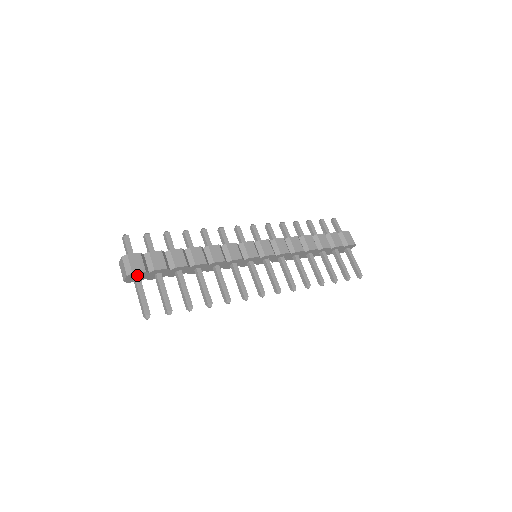
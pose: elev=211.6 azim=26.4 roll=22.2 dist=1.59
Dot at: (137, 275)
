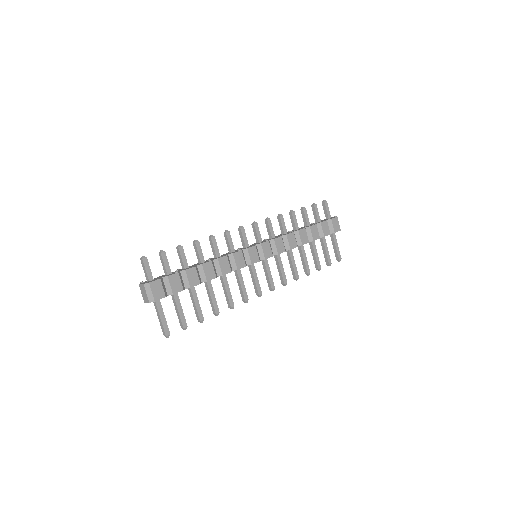
Dot at: occluded
